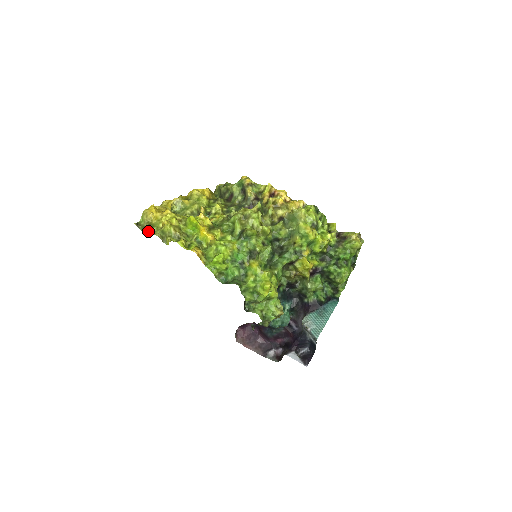
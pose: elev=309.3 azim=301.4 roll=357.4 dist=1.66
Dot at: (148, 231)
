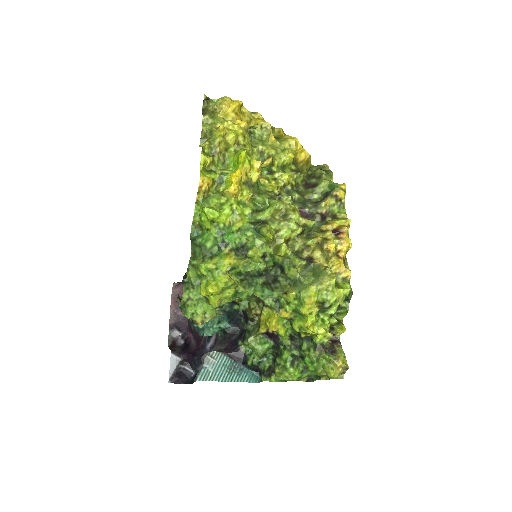
Dot at: (203, 115)
